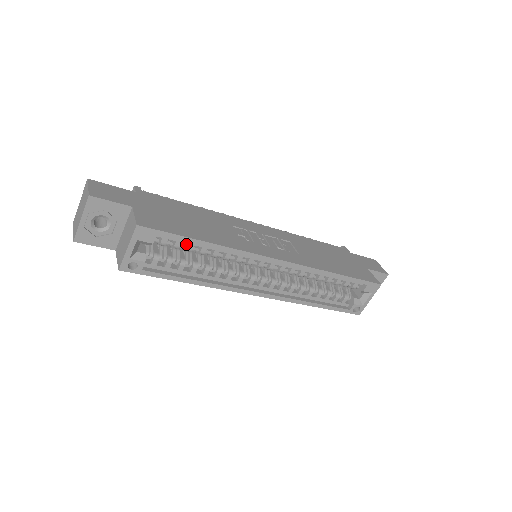
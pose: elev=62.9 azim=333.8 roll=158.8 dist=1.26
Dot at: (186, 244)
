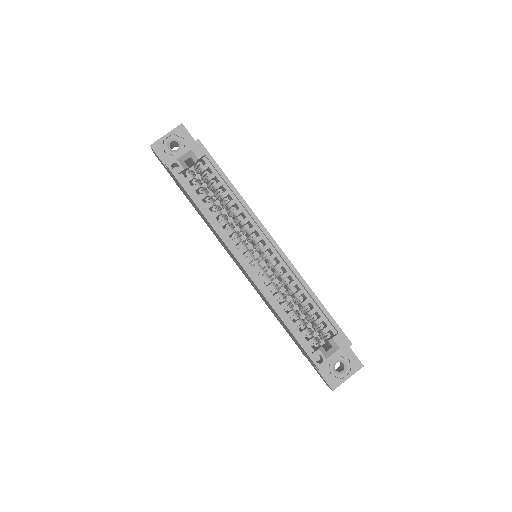
Dot at: (217, 184)
